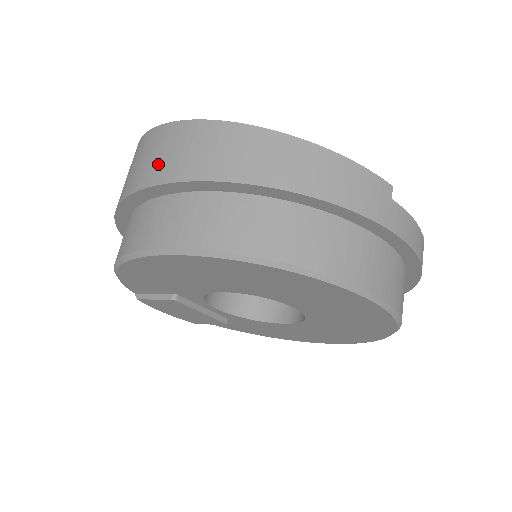
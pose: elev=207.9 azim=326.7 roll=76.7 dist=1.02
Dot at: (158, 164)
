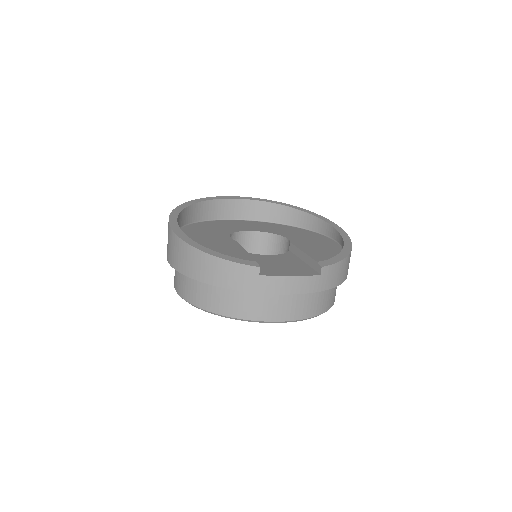
Dot at: (167, 247)
